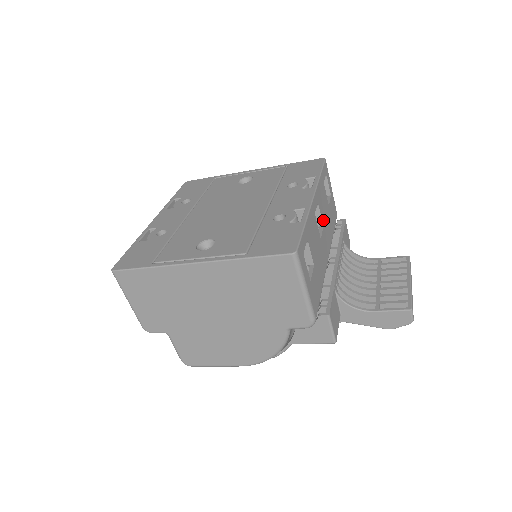
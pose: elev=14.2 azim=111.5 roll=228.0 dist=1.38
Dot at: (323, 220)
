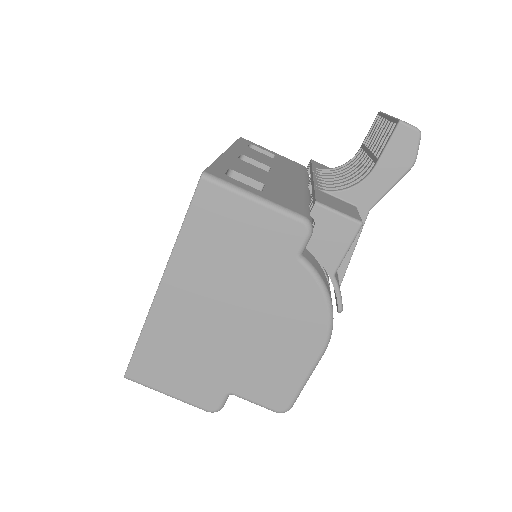
Dot at: (266, 164)
